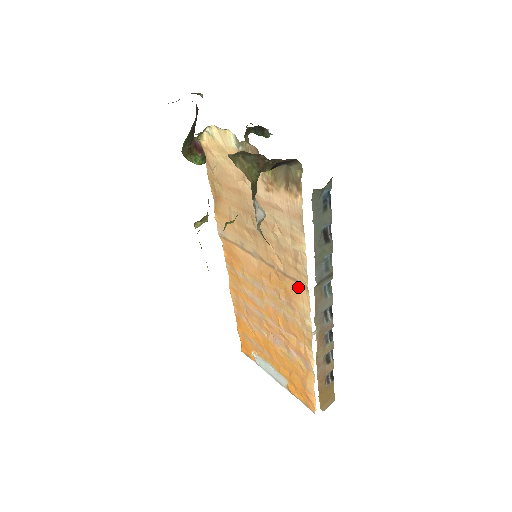
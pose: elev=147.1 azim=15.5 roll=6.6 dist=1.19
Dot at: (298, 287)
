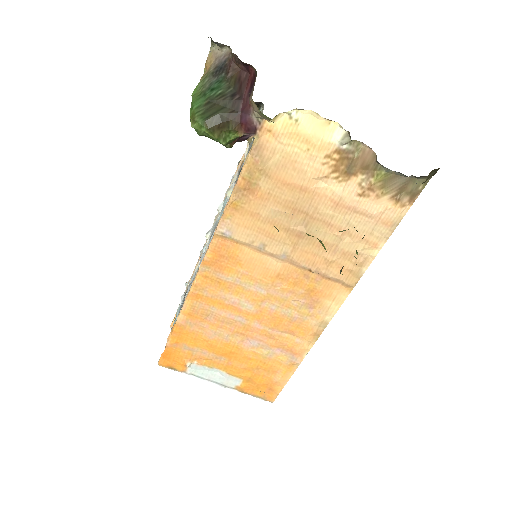
Dot at: (336, 287)
